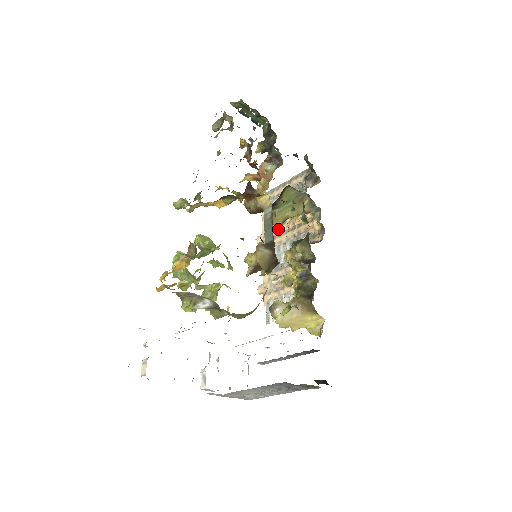
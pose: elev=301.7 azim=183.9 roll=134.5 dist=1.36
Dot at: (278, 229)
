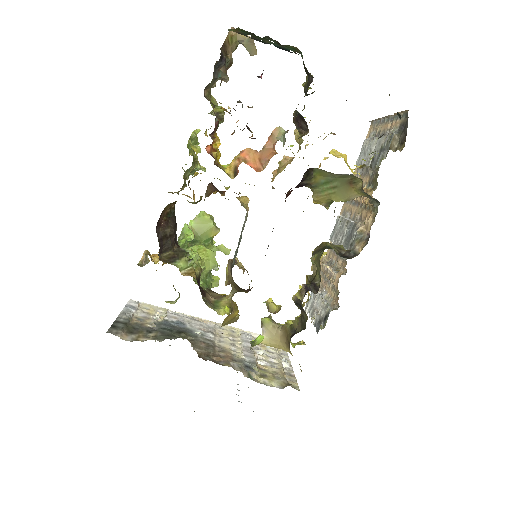
Dot at: occluded
